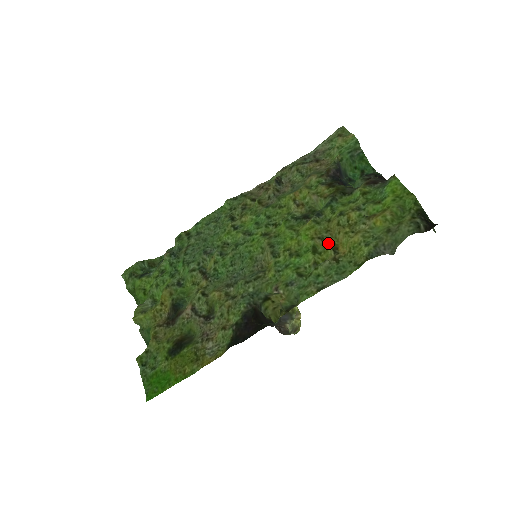
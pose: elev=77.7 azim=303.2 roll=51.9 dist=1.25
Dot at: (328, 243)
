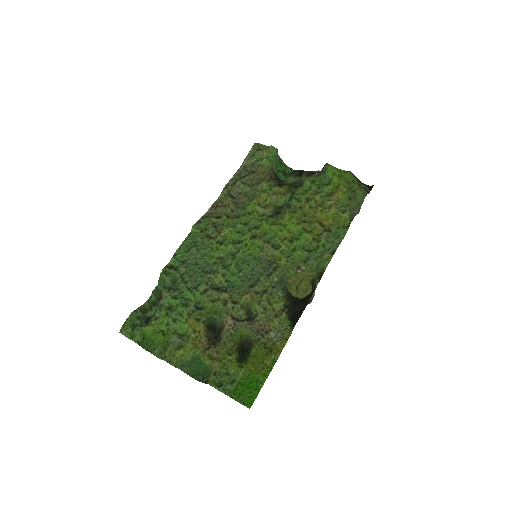
Dot at: (312, 223)
